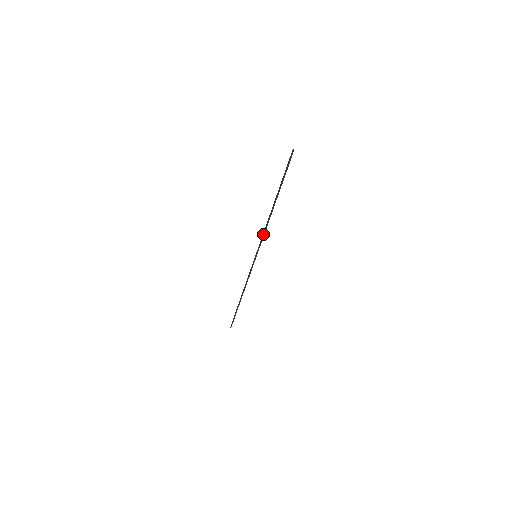
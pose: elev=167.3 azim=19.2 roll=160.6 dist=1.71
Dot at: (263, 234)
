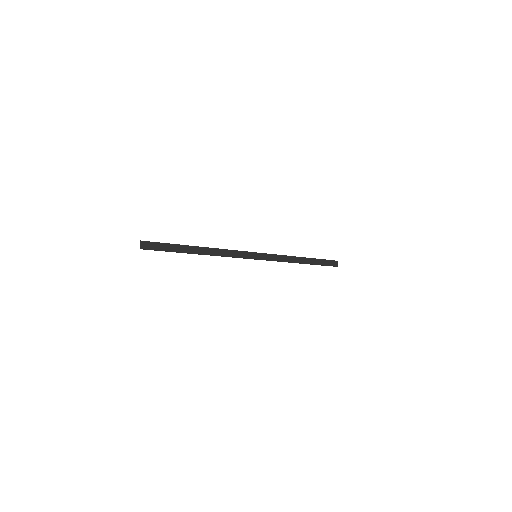
Dot at: occluded
